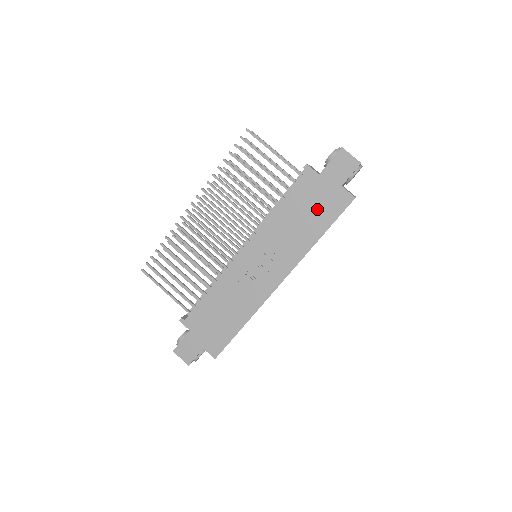
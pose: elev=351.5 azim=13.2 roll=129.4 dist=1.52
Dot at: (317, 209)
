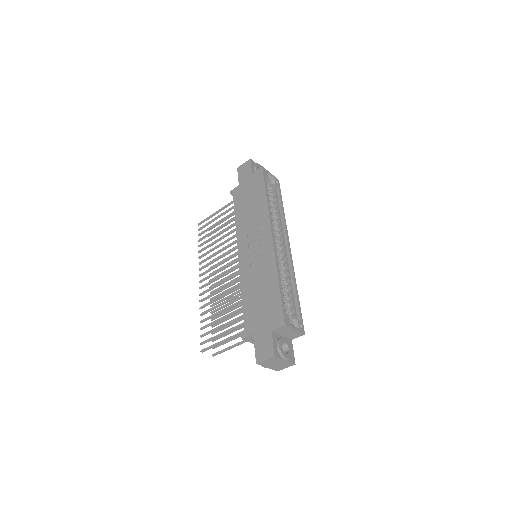
Dot at: (252, 192)
